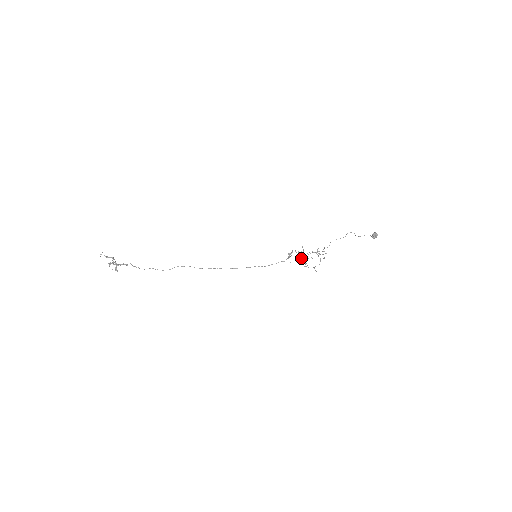
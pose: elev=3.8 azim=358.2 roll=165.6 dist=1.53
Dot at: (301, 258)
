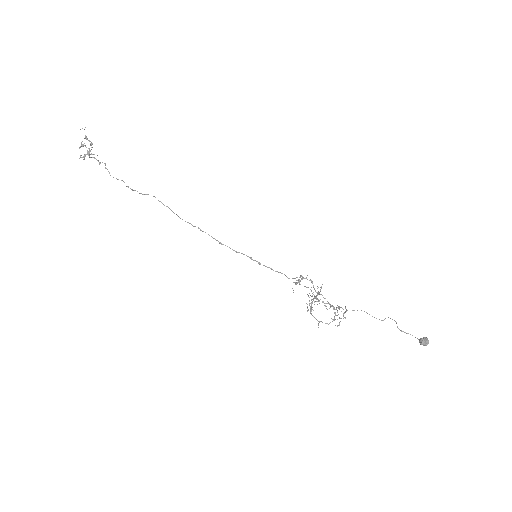
Dot at: occluded
